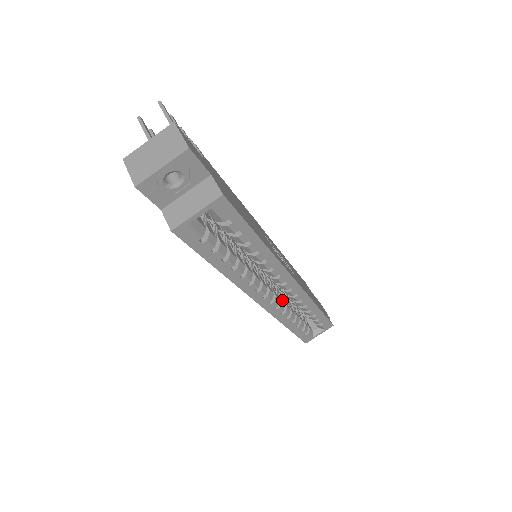
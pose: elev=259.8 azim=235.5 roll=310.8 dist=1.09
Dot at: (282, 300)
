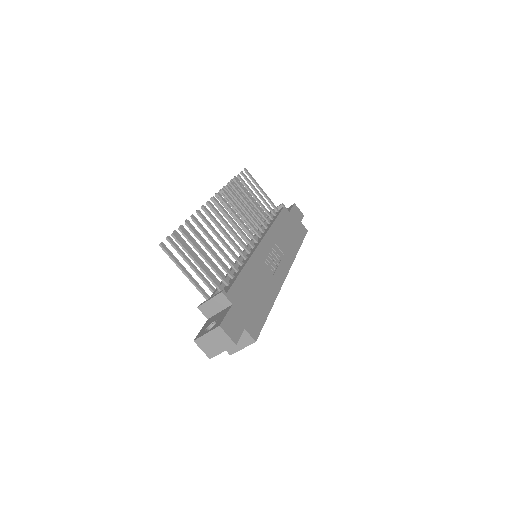
Dot at: occluded
